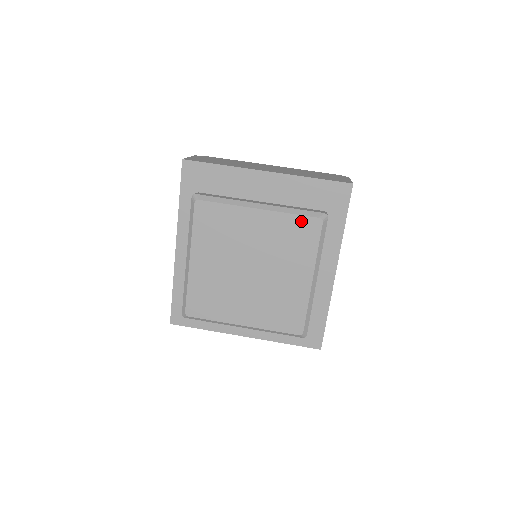
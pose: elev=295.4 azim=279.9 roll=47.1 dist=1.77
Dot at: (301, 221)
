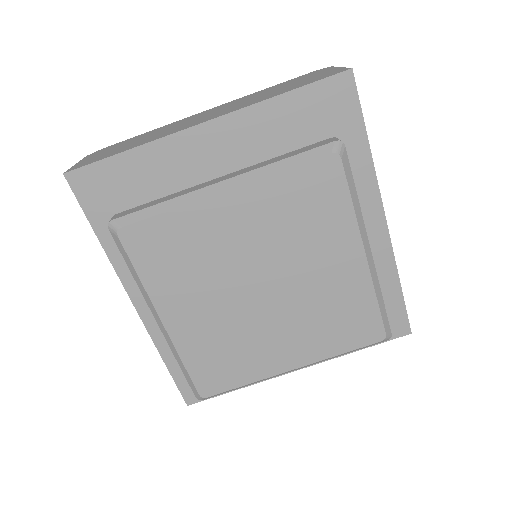
Dot at: (304, 174)
